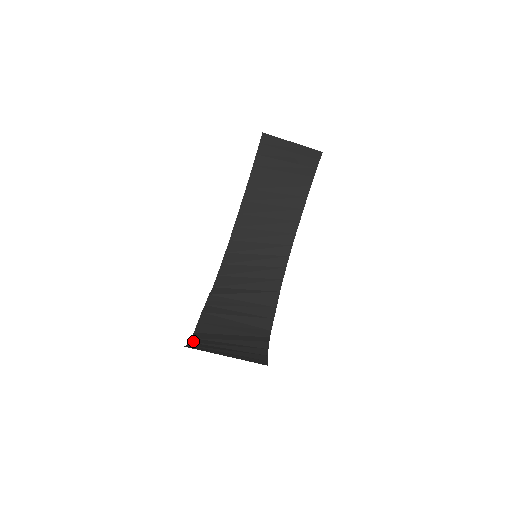
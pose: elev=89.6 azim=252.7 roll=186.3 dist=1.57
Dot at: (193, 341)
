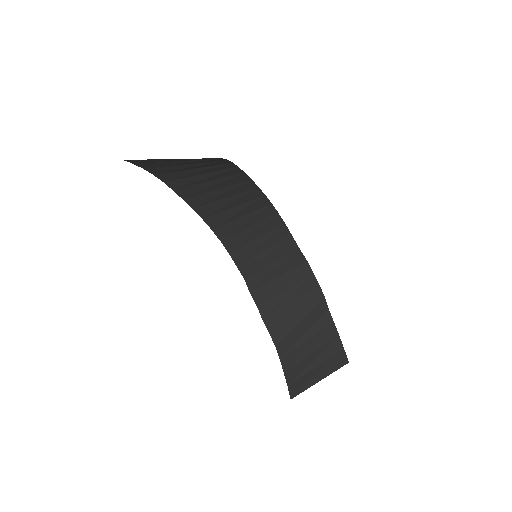
Dot at: (285, 367)
